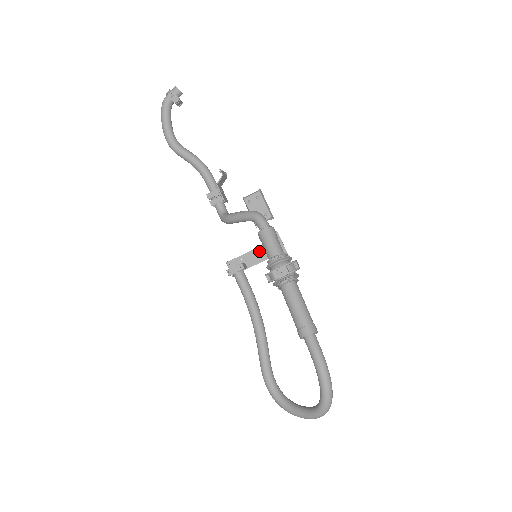
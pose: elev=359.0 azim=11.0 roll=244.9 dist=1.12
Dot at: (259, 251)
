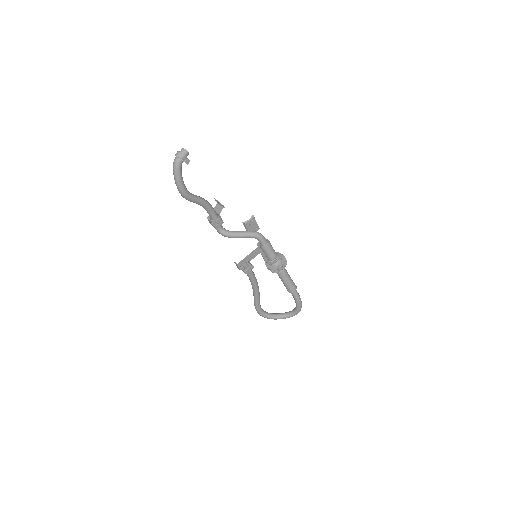
Dot at: (255, 251)
